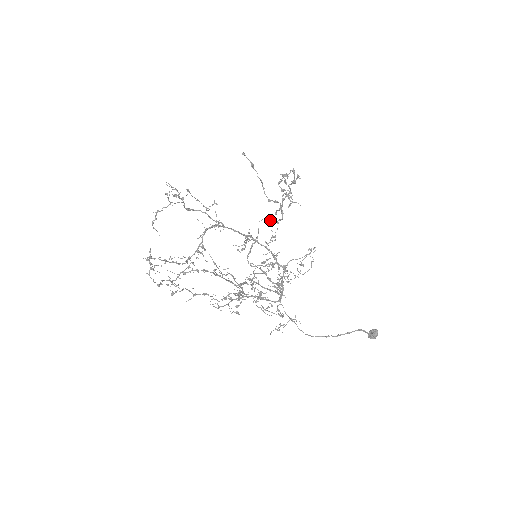
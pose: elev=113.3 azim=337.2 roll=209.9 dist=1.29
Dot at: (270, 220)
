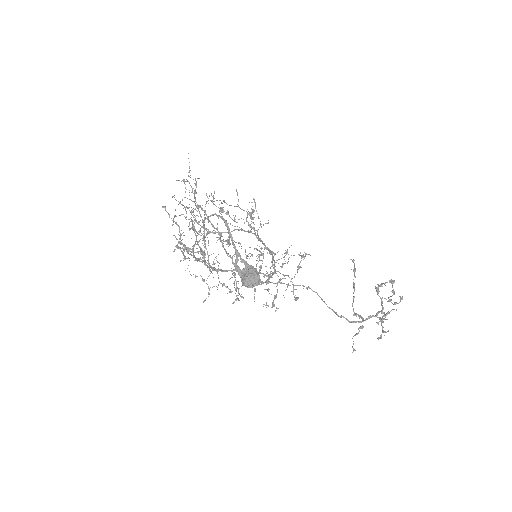
Dot at: (329, 307)
